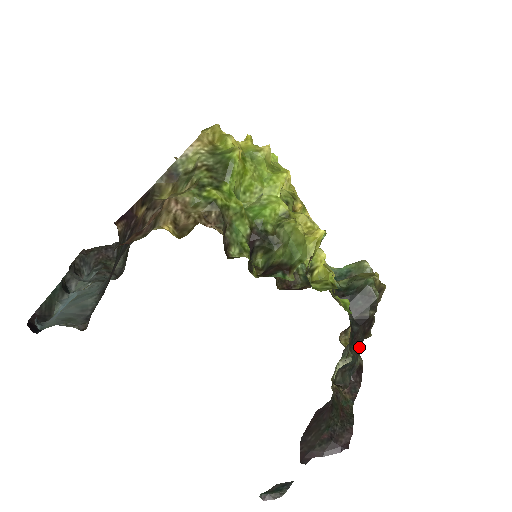
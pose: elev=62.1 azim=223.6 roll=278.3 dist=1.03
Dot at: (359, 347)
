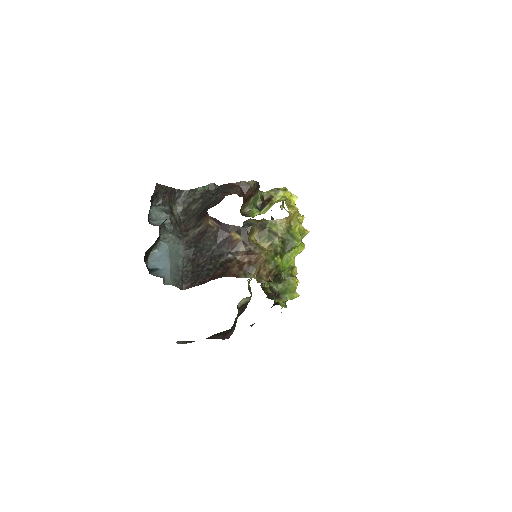
Dot at: occluded
